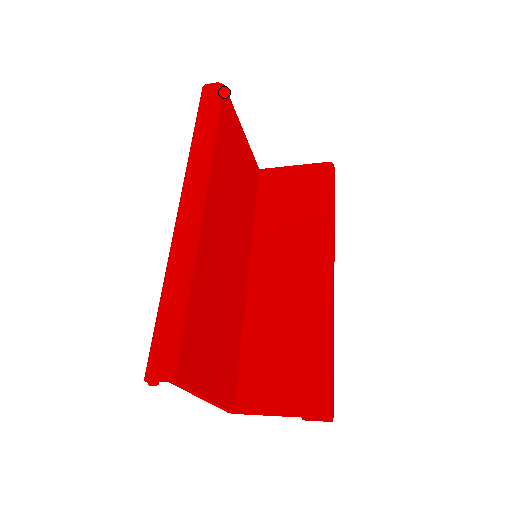
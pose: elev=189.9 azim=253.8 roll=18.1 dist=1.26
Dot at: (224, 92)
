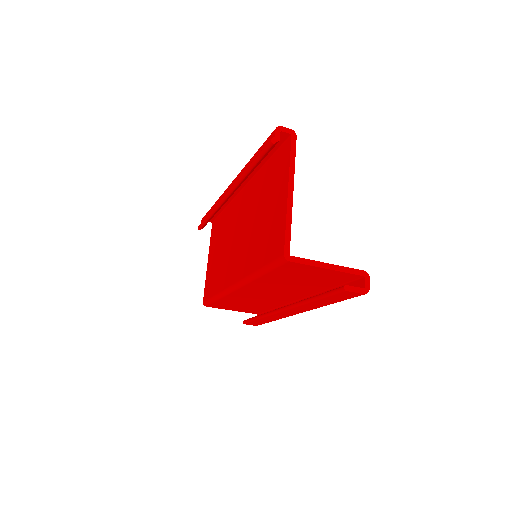
Dot at: occluded
